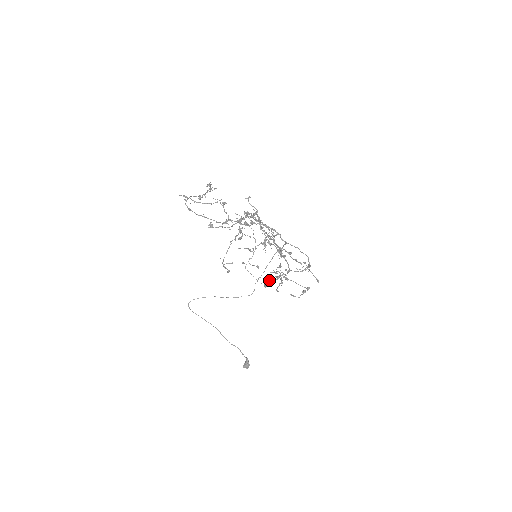
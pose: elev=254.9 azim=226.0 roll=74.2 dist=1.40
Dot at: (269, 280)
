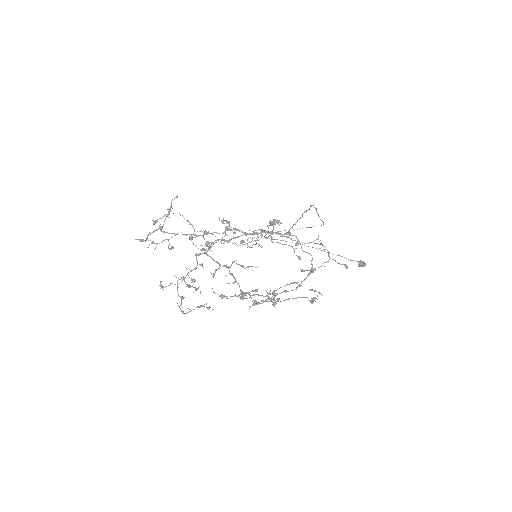
Dot at: occluded
